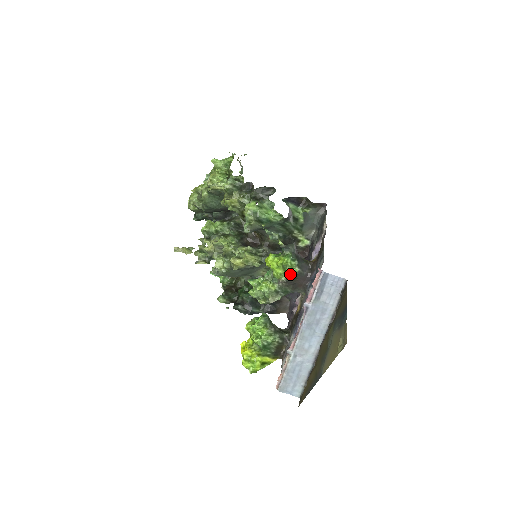
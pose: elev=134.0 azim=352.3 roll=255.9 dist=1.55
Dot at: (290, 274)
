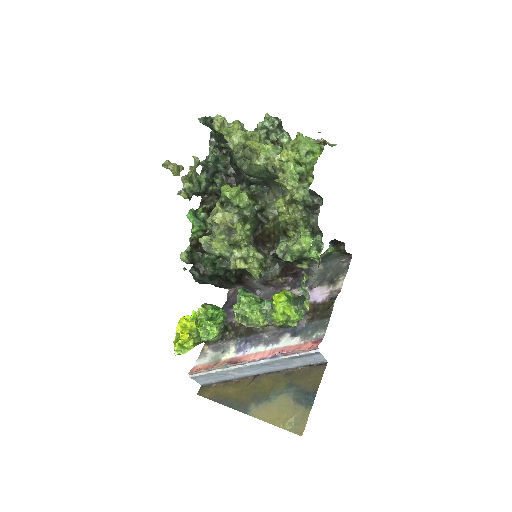
Dot at: (287, 325)
